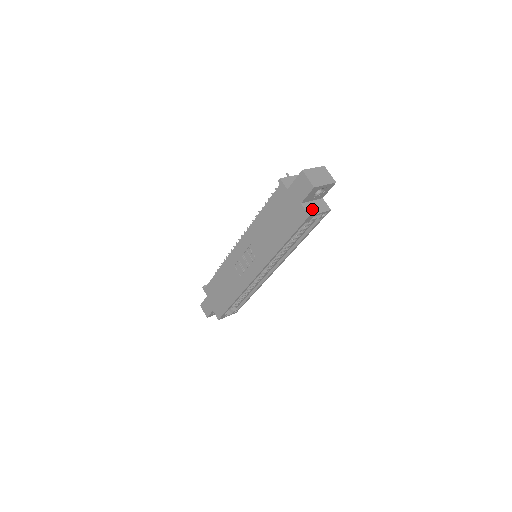
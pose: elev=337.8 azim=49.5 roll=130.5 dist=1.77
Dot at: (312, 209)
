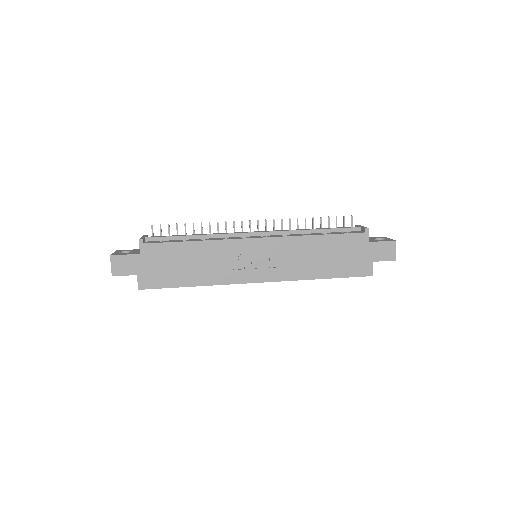
Dot at: occluded
